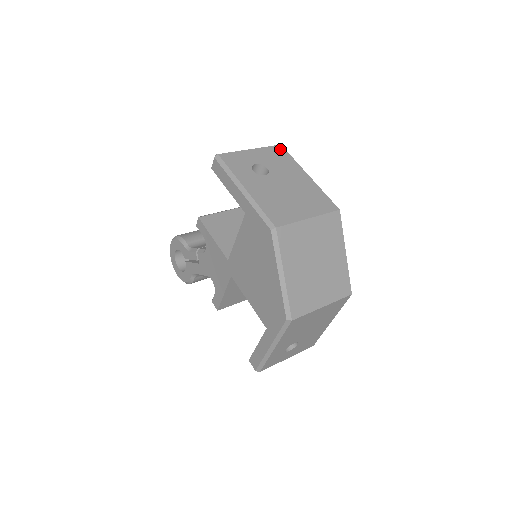
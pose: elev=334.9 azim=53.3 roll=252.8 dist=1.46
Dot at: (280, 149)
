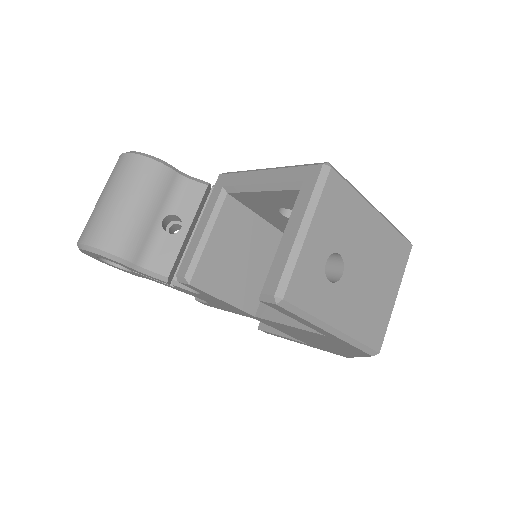
Dot at: (335, 183)
